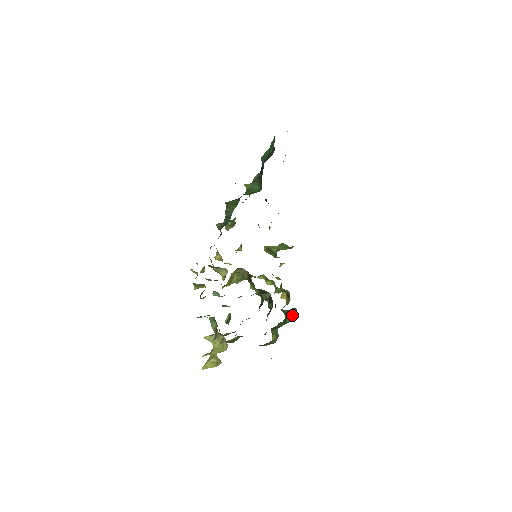
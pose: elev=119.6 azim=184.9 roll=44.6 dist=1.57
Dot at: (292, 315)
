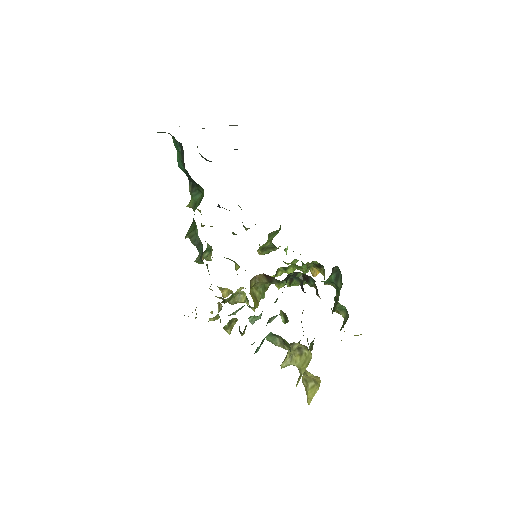
Dot at: (338, 276)
